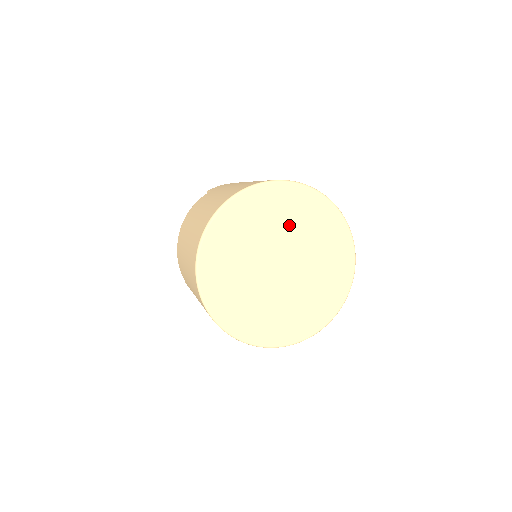
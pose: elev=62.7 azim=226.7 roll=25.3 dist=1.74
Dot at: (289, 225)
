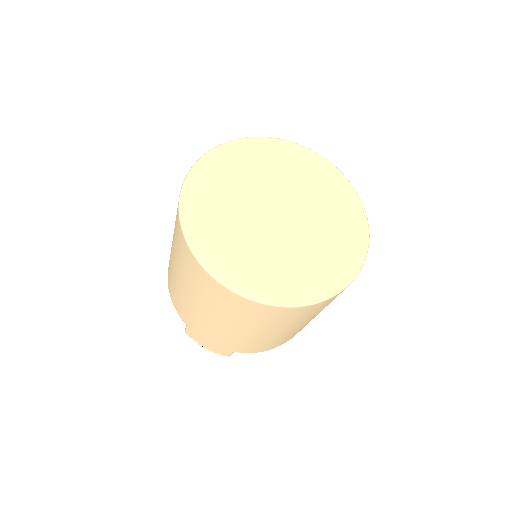
Dot at: (276, 173)
